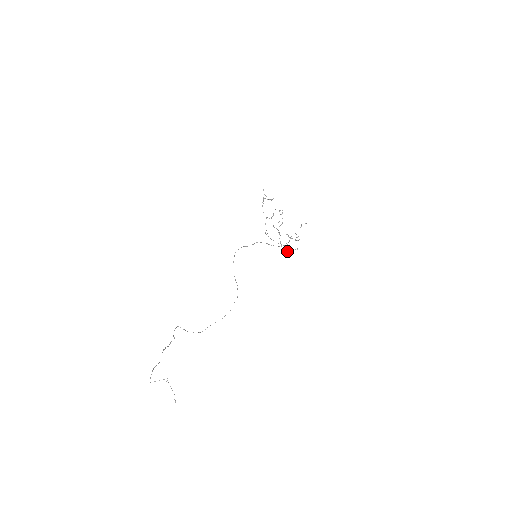
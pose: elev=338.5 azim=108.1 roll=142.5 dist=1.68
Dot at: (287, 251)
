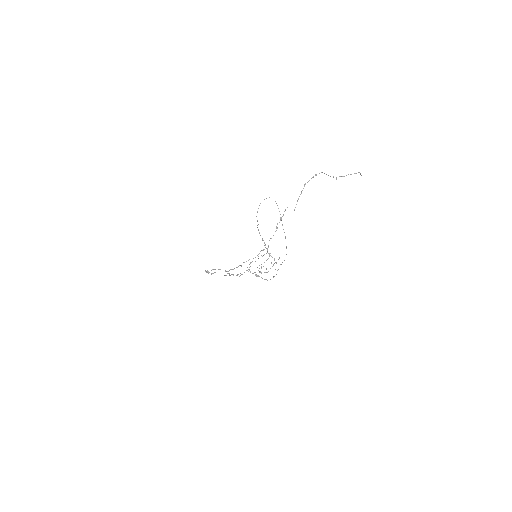
Dot at: (274, 259)
